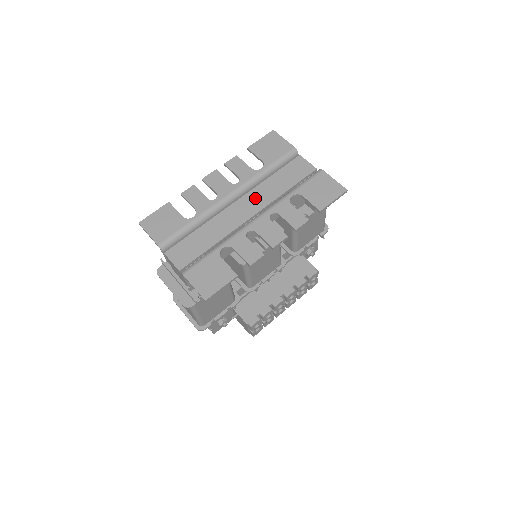
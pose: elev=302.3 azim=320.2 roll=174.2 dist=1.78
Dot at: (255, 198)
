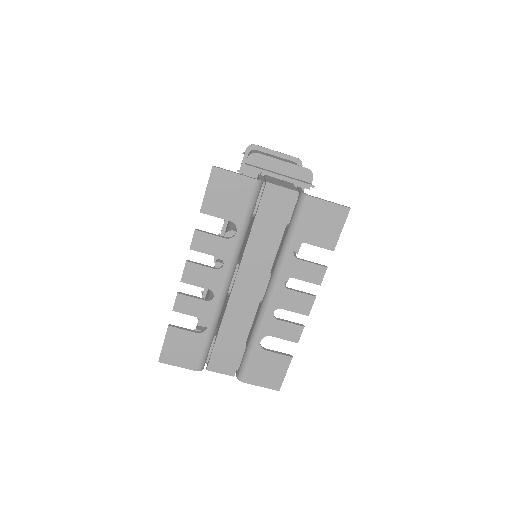
Dot at: (252, 268)
